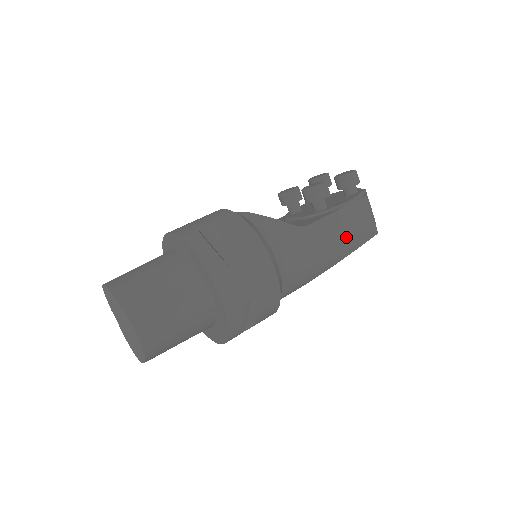
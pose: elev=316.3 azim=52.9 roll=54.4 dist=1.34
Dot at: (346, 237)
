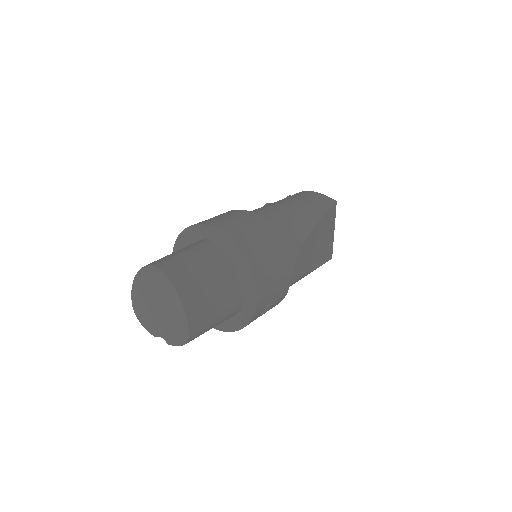
Dot at: (305, 202)
